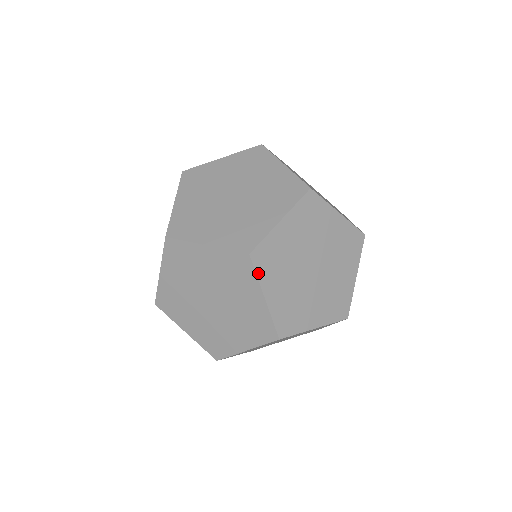
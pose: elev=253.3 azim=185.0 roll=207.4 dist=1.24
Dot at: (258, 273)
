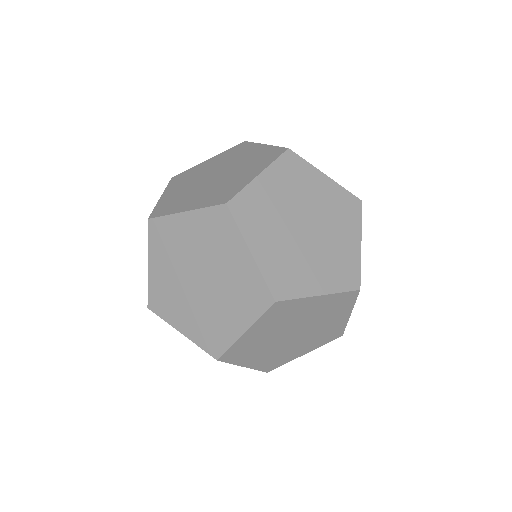
Dot at: (295, 297)
